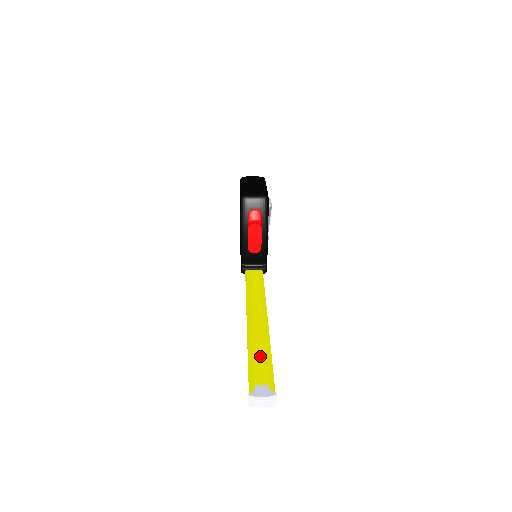
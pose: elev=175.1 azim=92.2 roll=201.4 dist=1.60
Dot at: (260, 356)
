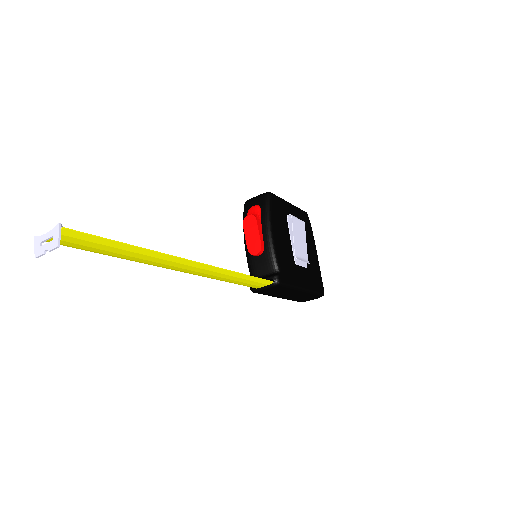
Dot at: (125, 253)
